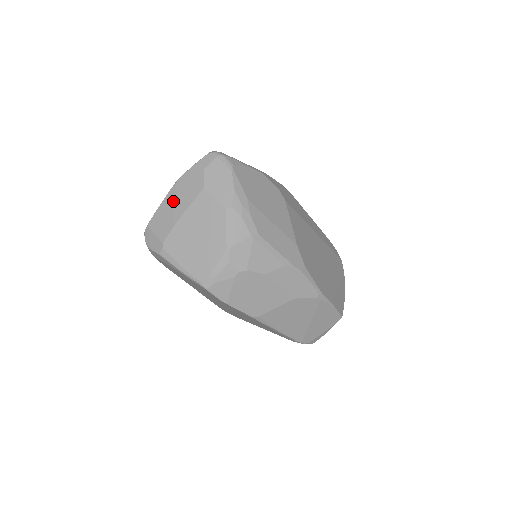
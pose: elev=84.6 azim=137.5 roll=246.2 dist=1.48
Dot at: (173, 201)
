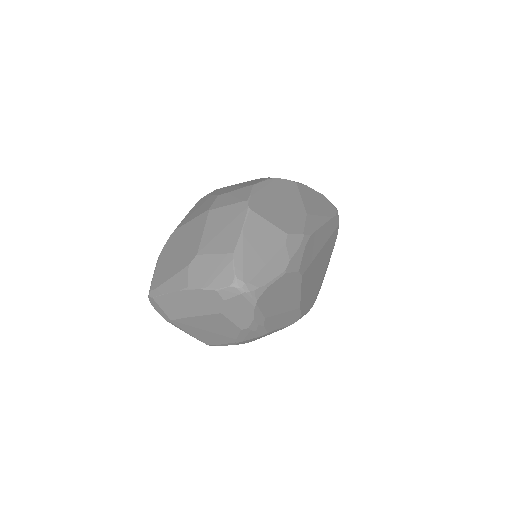
Dot at: (184, 301)
